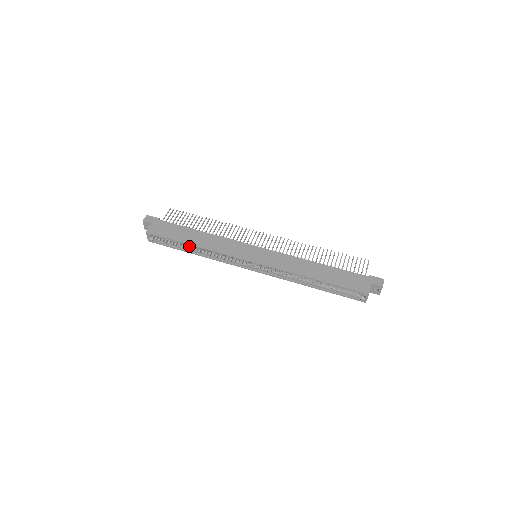
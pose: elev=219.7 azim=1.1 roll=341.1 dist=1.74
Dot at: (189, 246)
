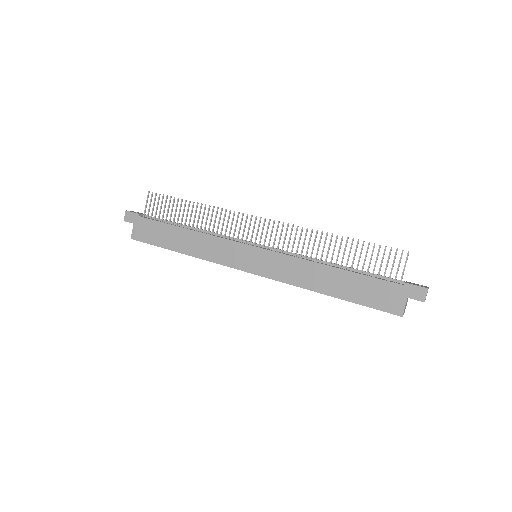
Dot at: occluded
